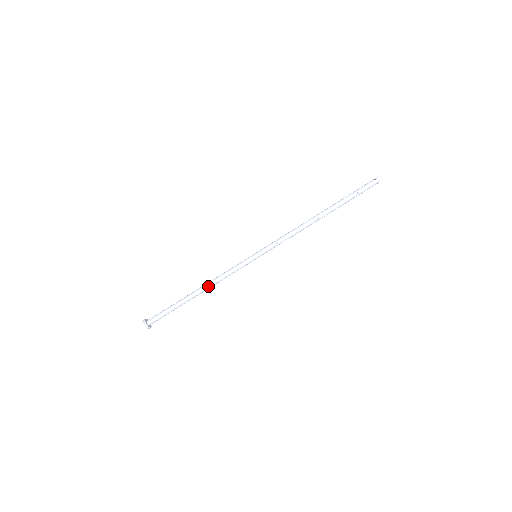
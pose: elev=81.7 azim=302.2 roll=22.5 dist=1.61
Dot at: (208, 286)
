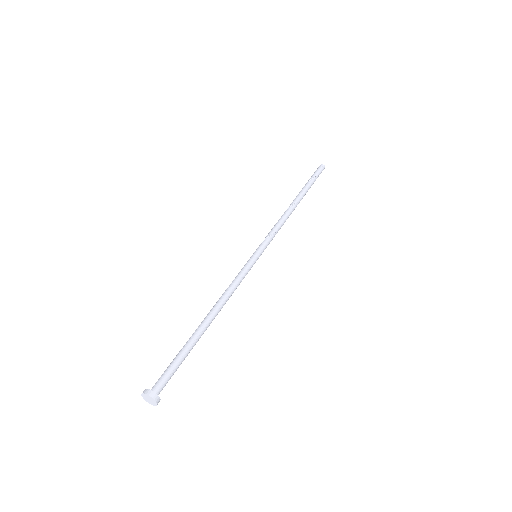
Dot at: (219, 305)
